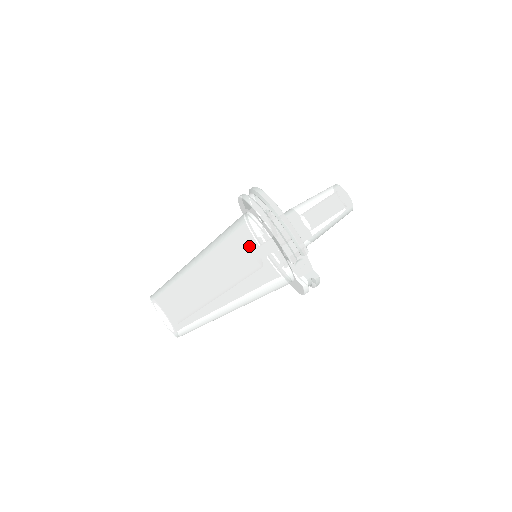
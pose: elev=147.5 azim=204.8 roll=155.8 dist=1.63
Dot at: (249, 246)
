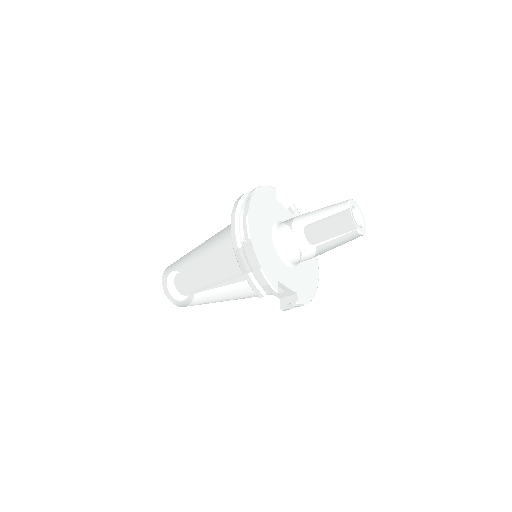
Dot at: (230, 263)
